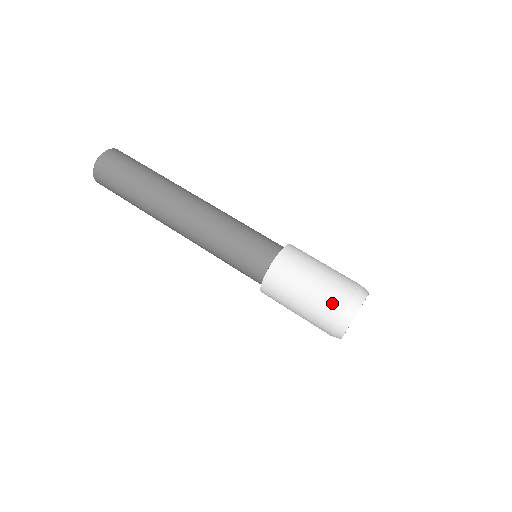
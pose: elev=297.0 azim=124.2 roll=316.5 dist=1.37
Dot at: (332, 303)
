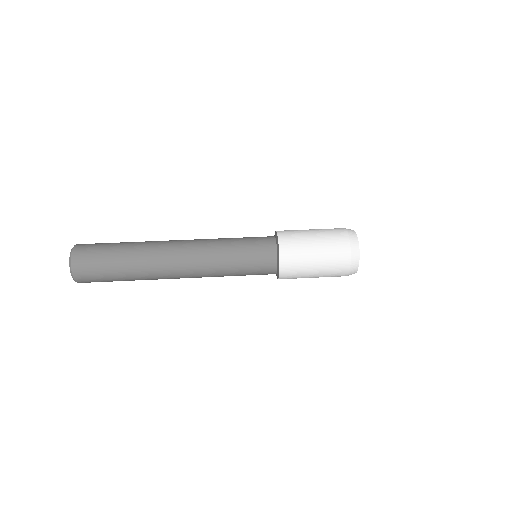
Dot at: (334, 229)
